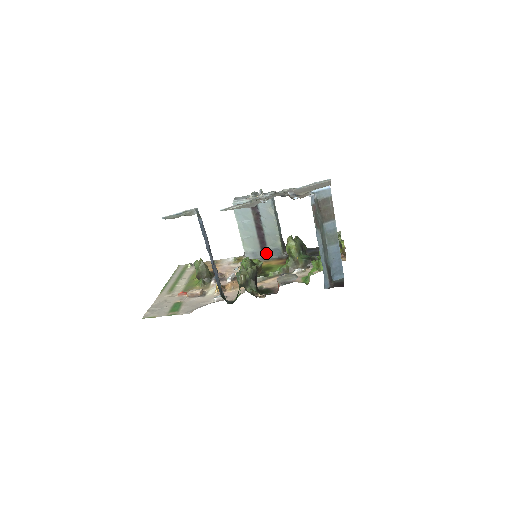
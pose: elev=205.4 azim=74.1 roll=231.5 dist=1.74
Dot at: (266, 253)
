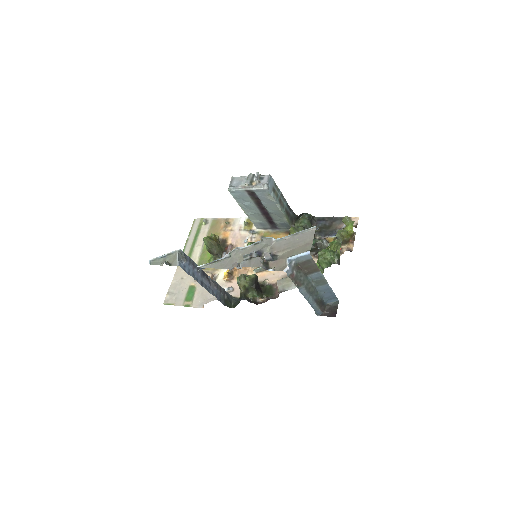
Dot at: (274, 225)
